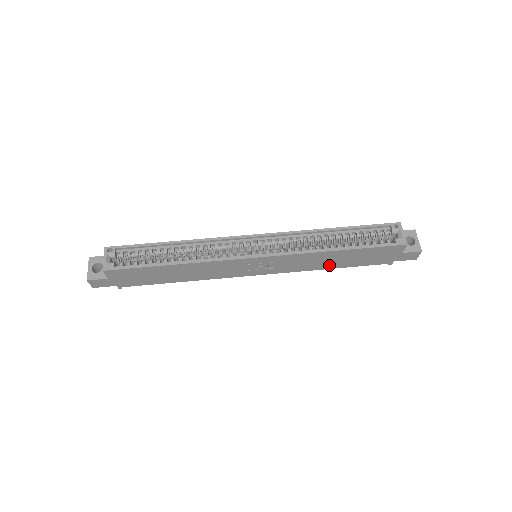
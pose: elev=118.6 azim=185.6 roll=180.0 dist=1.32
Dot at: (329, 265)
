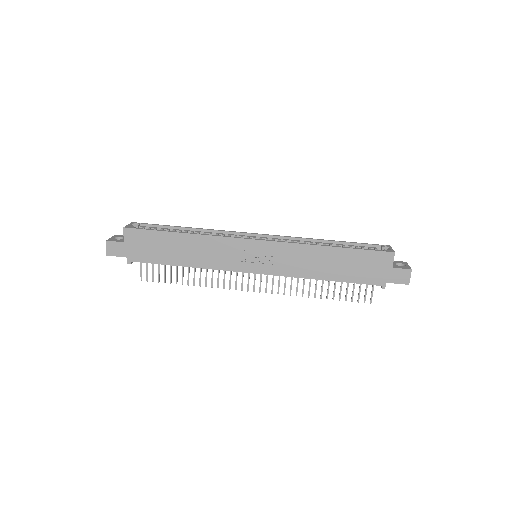
Dot at: (322, 273)
